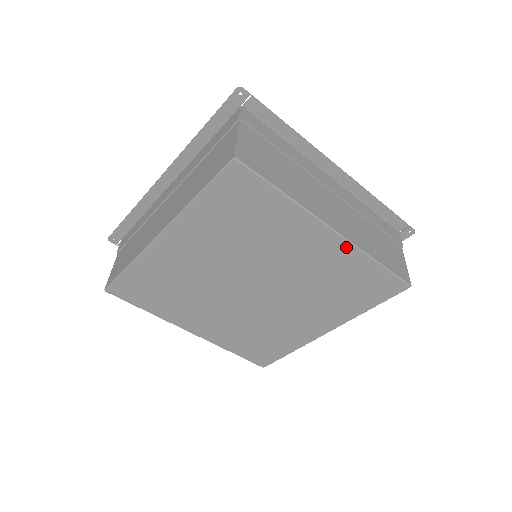
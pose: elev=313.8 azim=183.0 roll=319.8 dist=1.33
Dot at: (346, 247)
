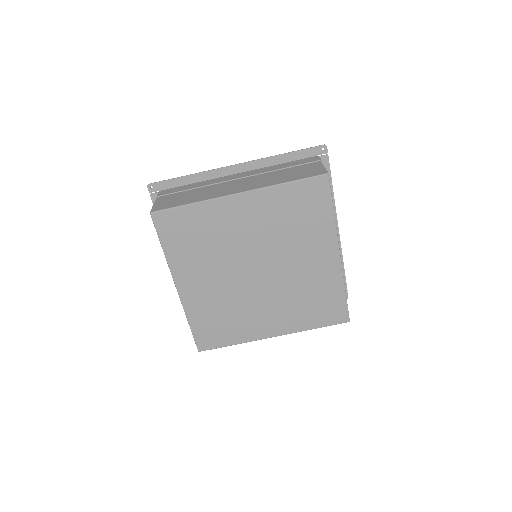
Dot at: (337, 270)
